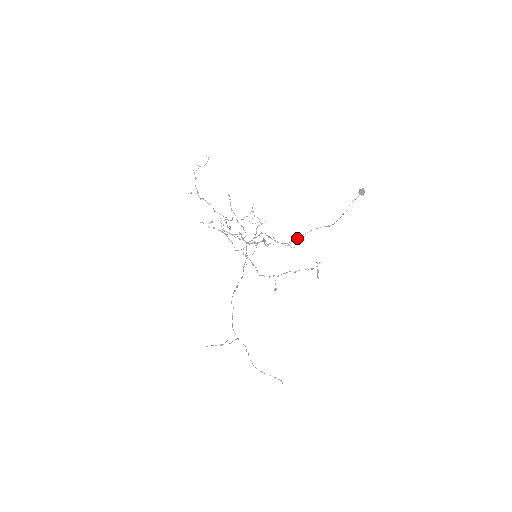
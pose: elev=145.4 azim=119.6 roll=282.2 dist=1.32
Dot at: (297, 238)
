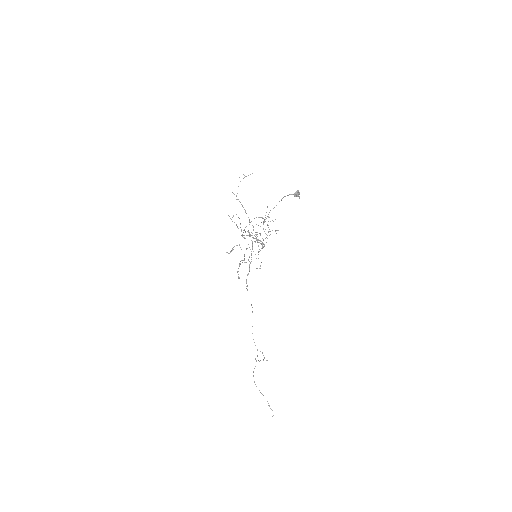
Dot at: (246, 226)
